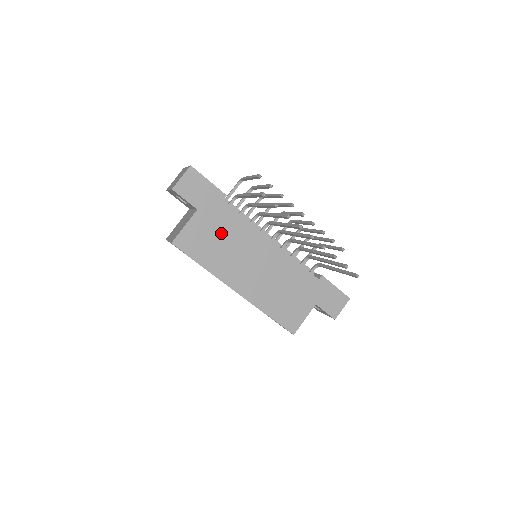
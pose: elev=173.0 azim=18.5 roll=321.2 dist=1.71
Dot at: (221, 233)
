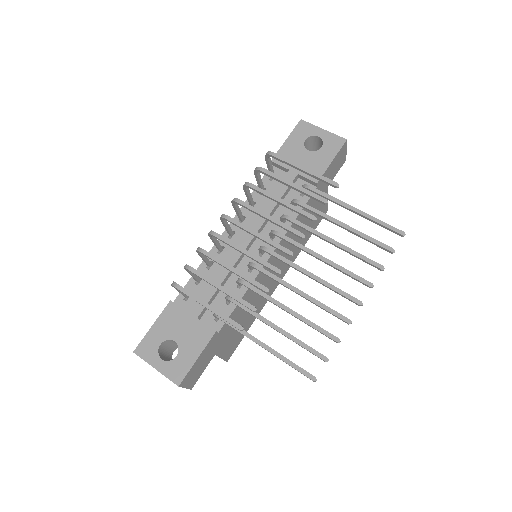
Dot at: (240, 320)
